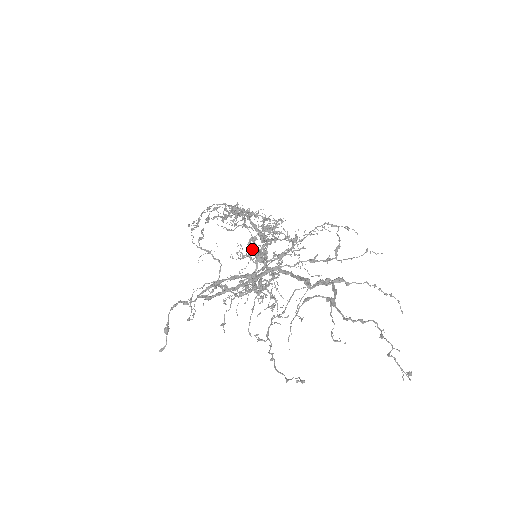
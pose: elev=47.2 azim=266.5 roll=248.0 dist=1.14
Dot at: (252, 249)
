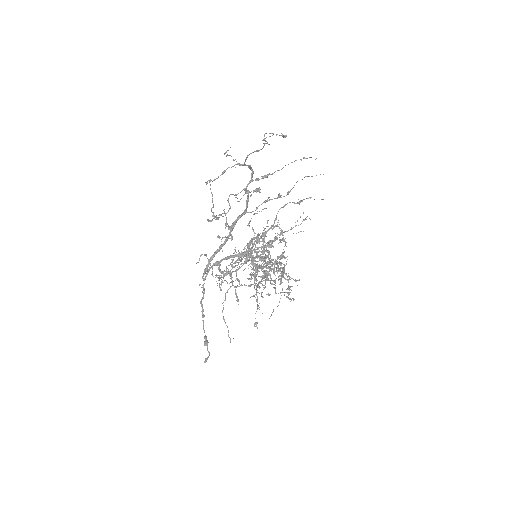
Dot at: occluded
